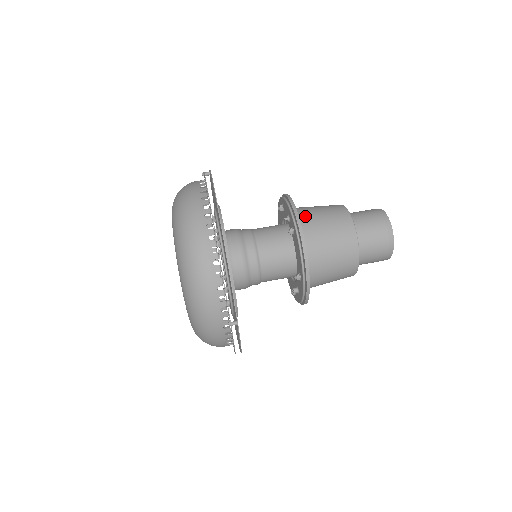
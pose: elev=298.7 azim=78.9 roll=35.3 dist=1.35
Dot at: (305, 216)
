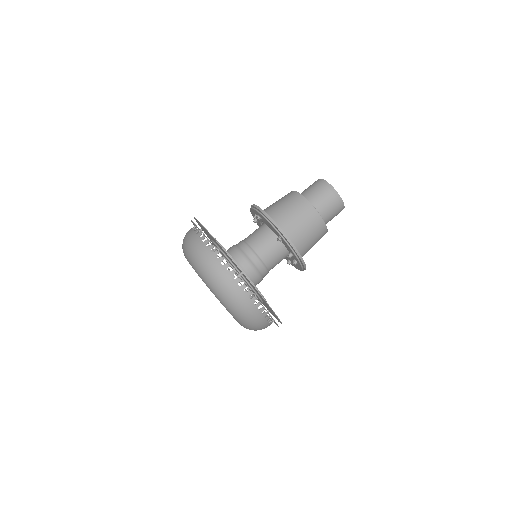
Dot at: (266, 208)
